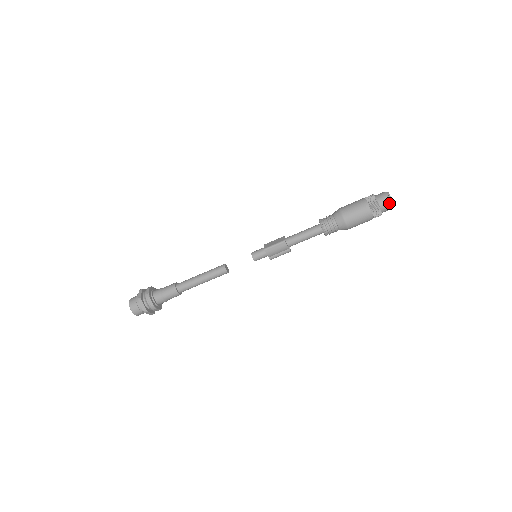
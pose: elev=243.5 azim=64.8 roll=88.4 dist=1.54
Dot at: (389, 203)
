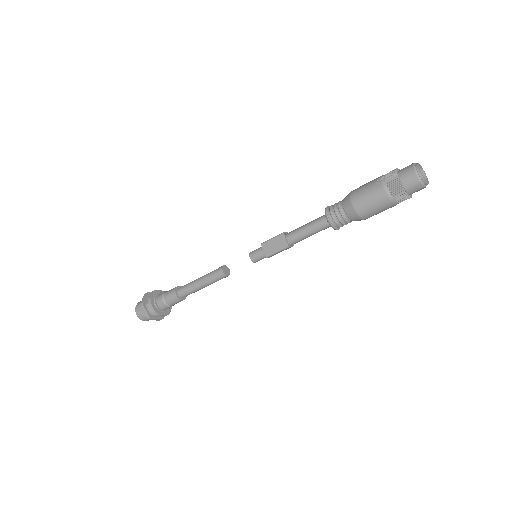
Dot at: (423, 188)
